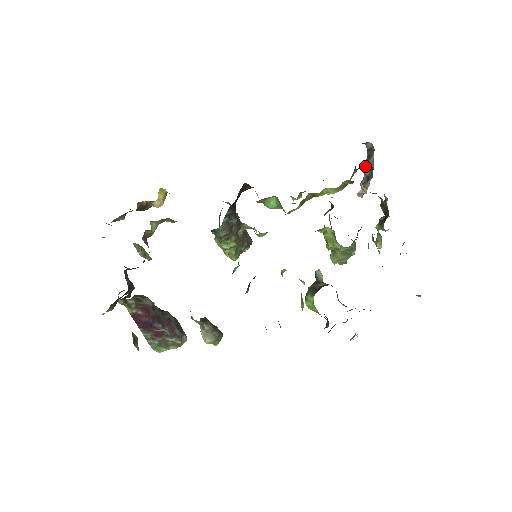
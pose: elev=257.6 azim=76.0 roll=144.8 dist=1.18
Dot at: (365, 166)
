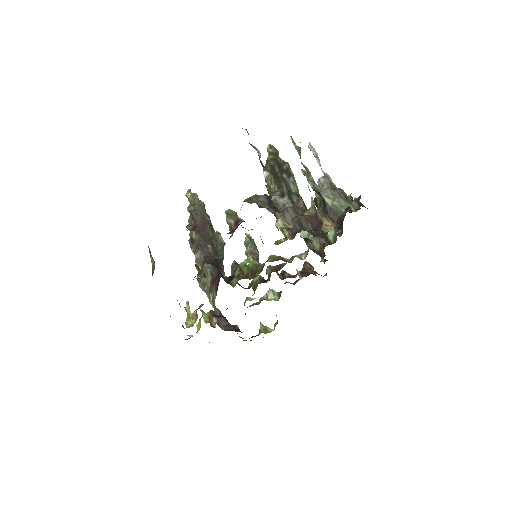
Dot at: occluded
